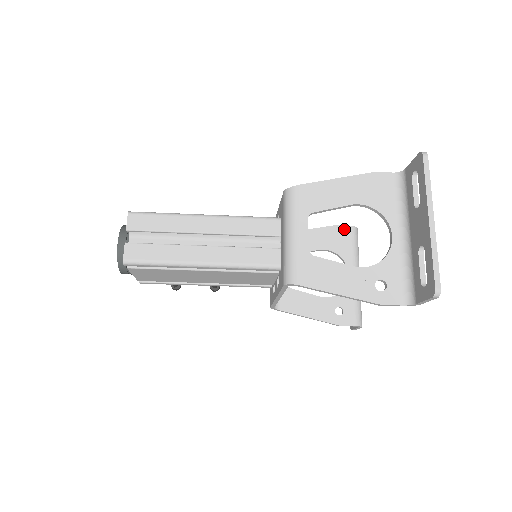
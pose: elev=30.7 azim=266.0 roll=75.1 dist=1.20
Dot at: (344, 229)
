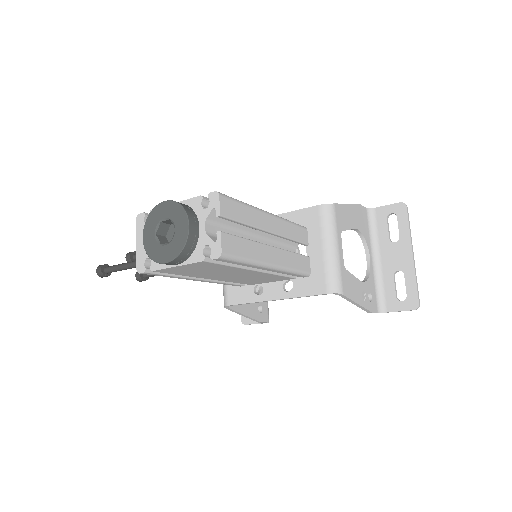
Dot at: occluded
